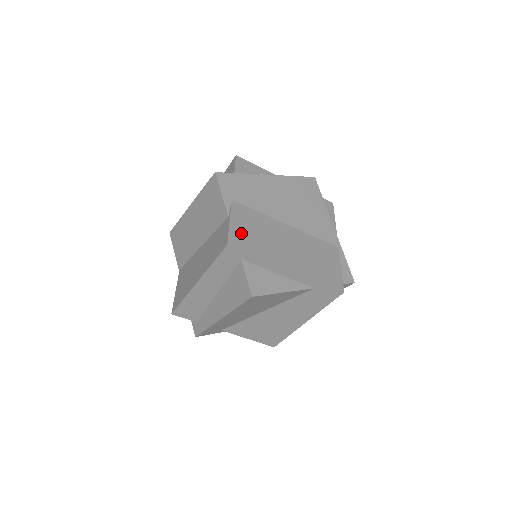
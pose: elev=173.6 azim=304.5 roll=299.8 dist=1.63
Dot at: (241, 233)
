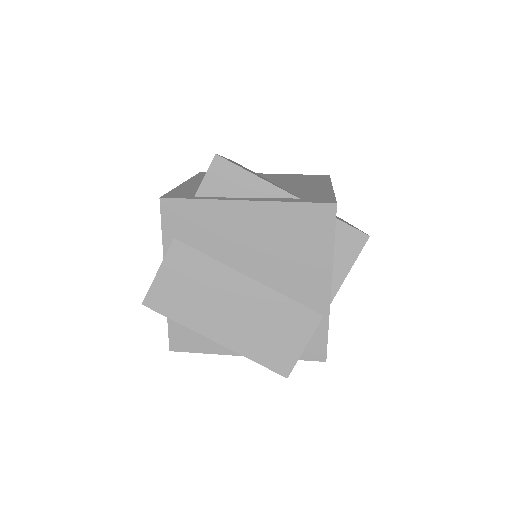
Dot at: (167, 289)
